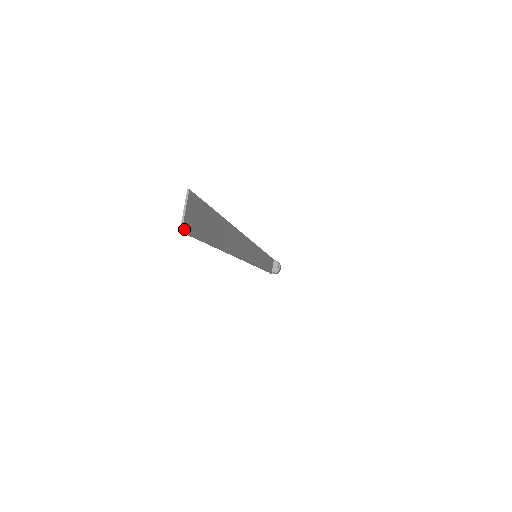
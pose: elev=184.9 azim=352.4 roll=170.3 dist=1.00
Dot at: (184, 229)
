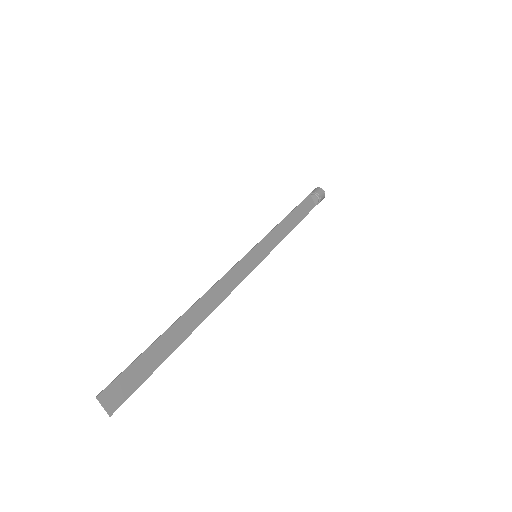
Dot at: (112, 412)
